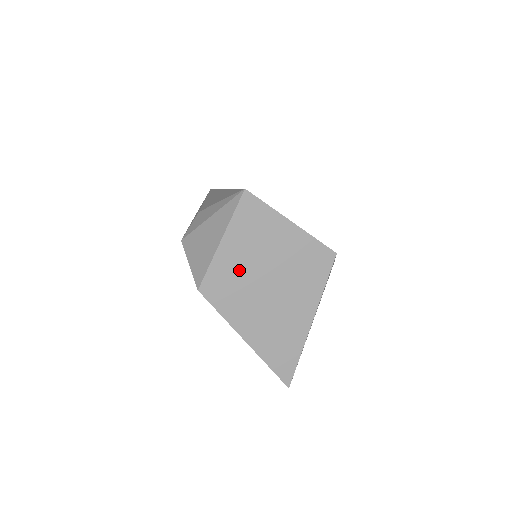
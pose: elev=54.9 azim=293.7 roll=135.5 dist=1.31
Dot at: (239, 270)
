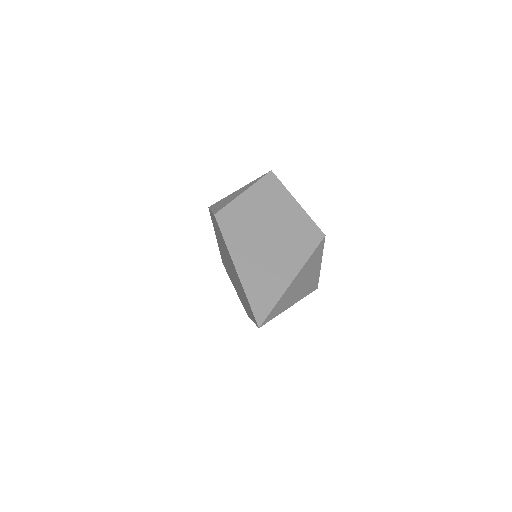
Dot at: (250, 215)
